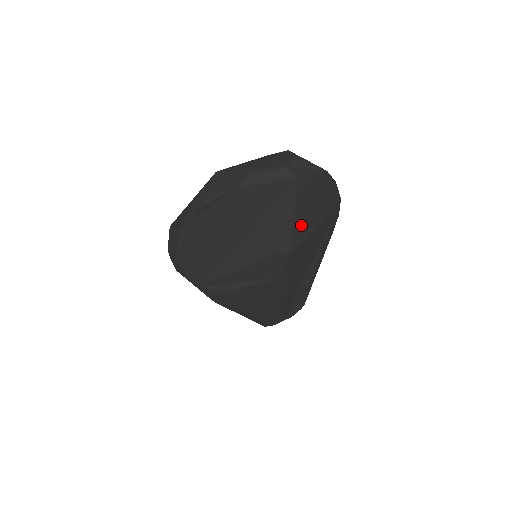
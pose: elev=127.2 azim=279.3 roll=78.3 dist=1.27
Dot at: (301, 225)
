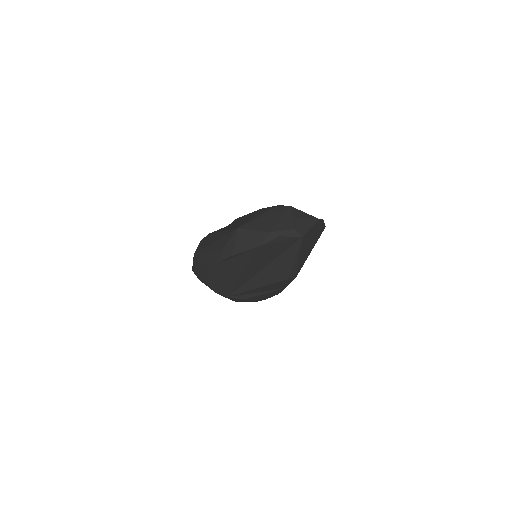
Dot at: (303, 258)
